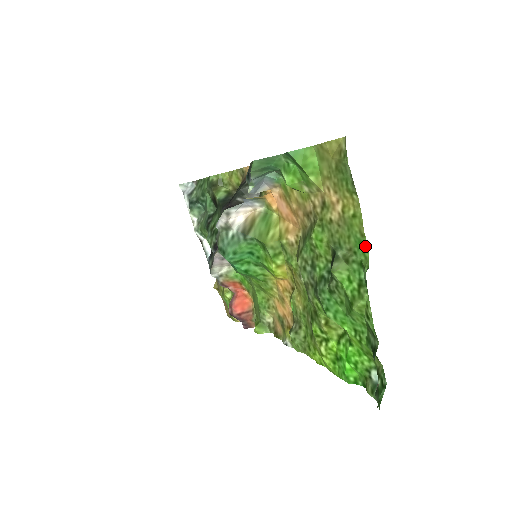
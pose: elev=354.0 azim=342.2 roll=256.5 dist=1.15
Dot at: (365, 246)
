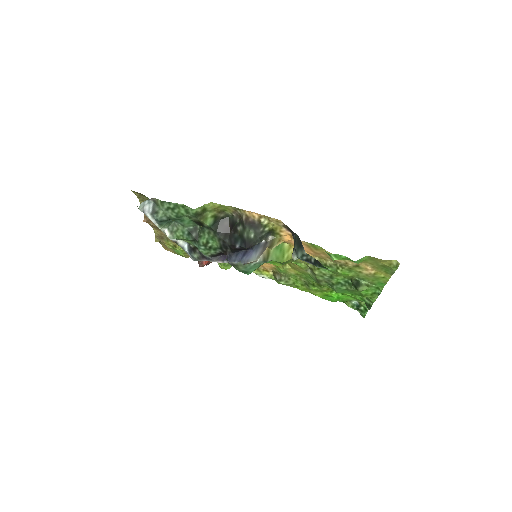
Dot at: occluded
